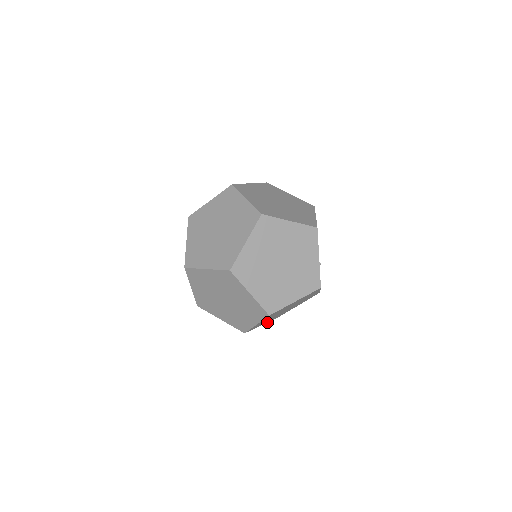
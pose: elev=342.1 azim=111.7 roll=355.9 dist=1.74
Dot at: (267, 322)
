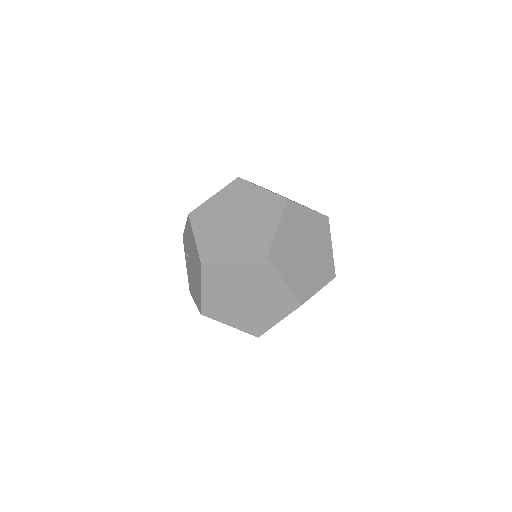
Dot at: occluded
